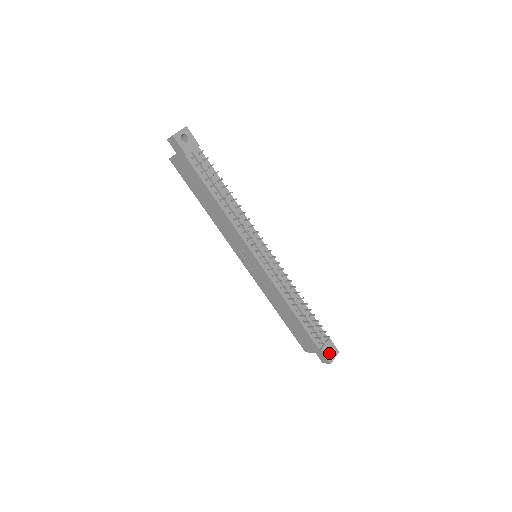
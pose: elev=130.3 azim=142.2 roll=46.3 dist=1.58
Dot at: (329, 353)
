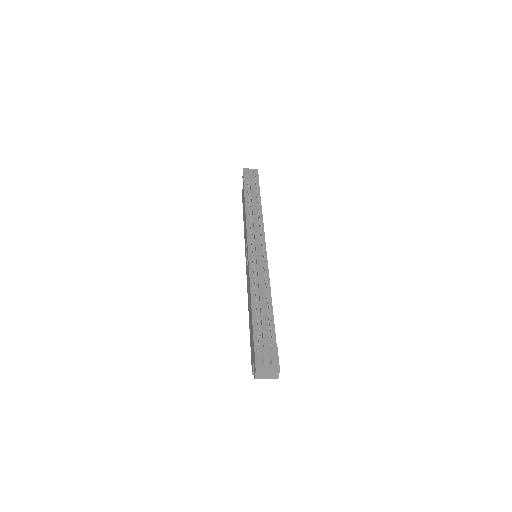
Dot at: occluded
